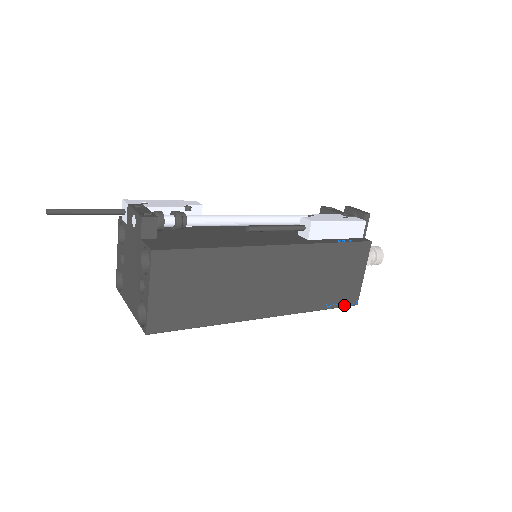
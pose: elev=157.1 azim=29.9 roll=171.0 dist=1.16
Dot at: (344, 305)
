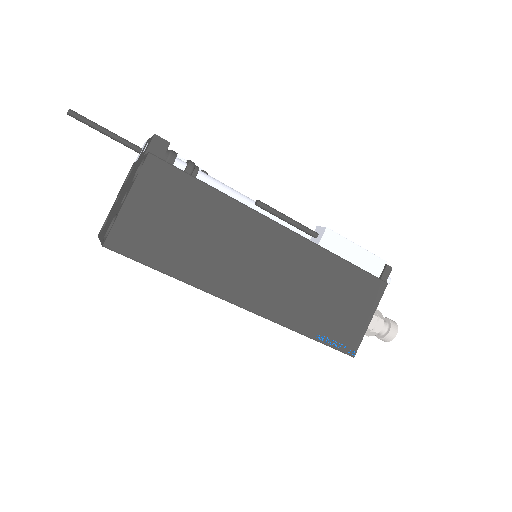
Dot at: (338, 348)
